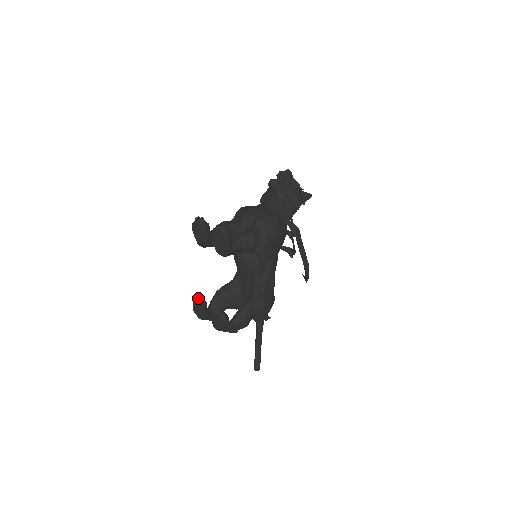
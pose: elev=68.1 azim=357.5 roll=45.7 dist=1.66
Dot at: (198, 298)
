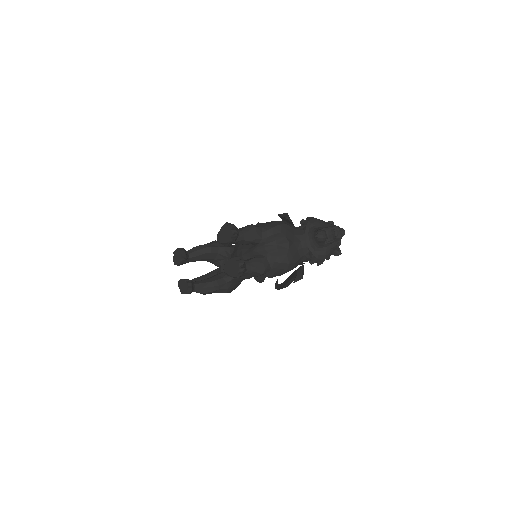
Dot at: (185, 250)
